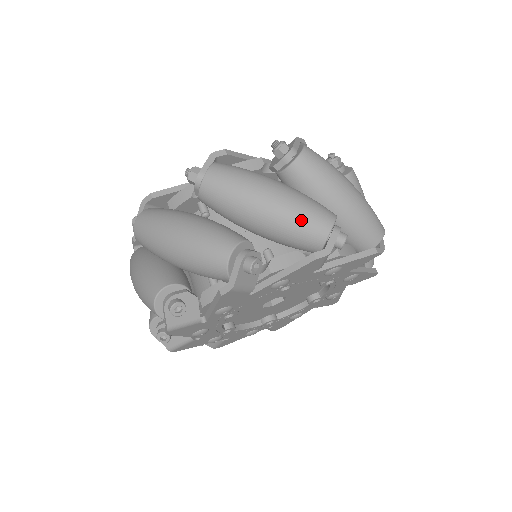
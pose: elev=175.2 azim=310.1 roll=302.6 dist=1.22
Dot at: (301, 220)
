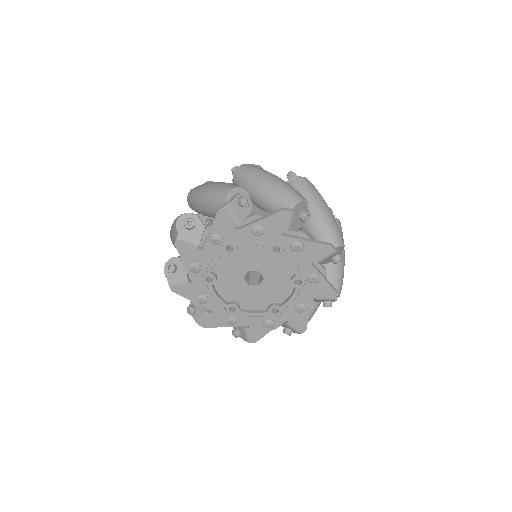
Dot at: (216, 193)
